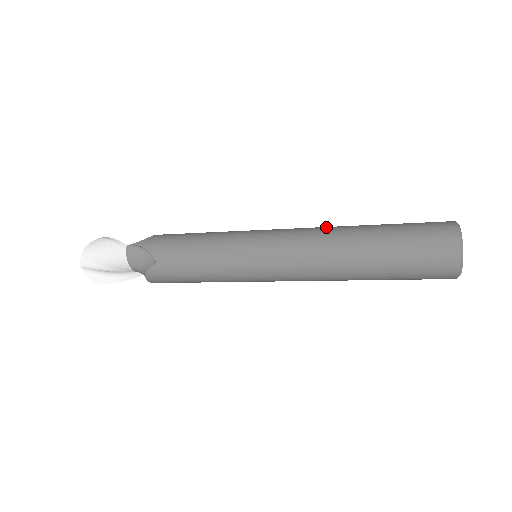
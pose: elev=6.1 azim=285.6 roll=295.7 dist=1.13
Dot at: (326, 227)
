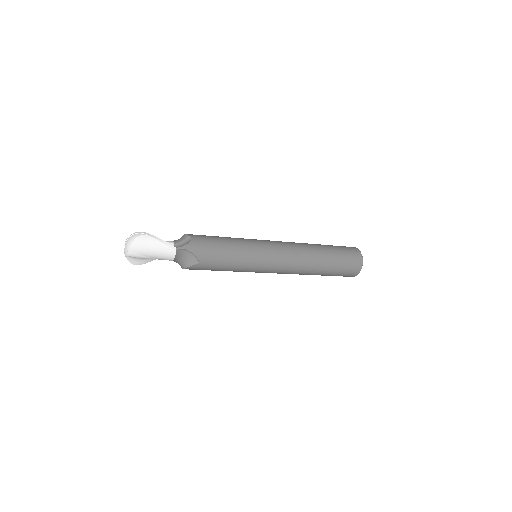
Dot at: (302, 246)
